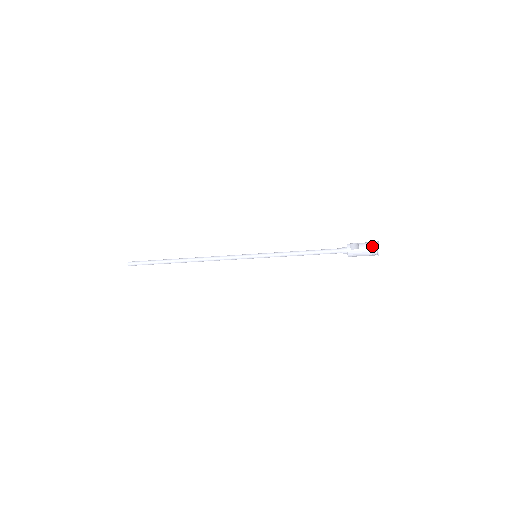
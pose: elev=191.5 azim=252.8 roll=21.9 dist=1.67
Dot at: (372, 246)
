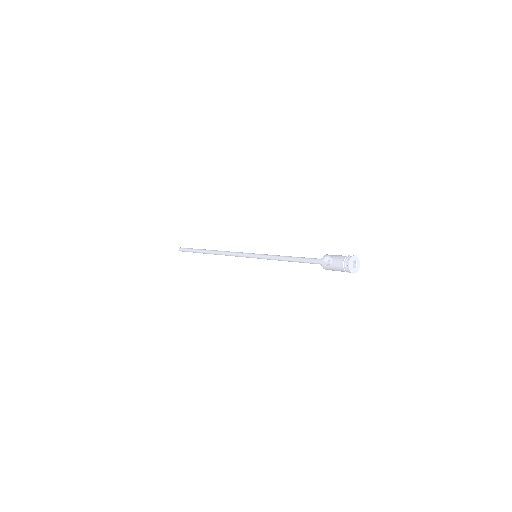
Dot at: (343, 263)
